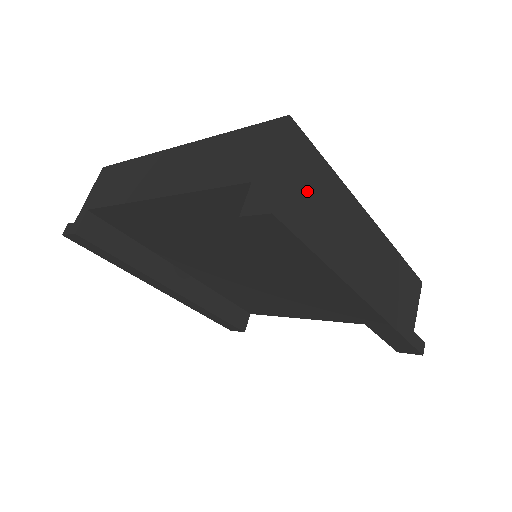
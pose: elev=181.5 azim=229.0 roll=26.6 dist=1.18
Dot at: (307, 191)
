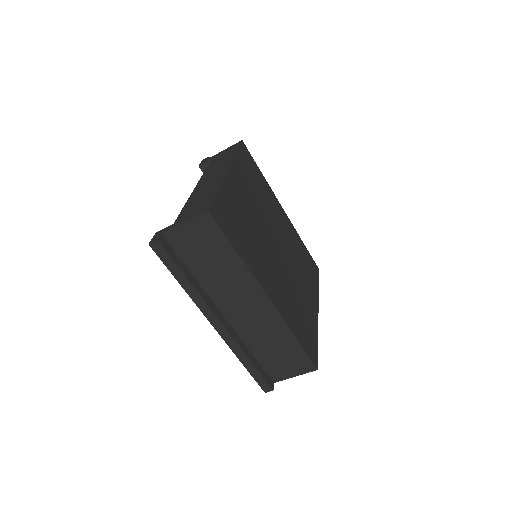
Dot at: (203, 250)
